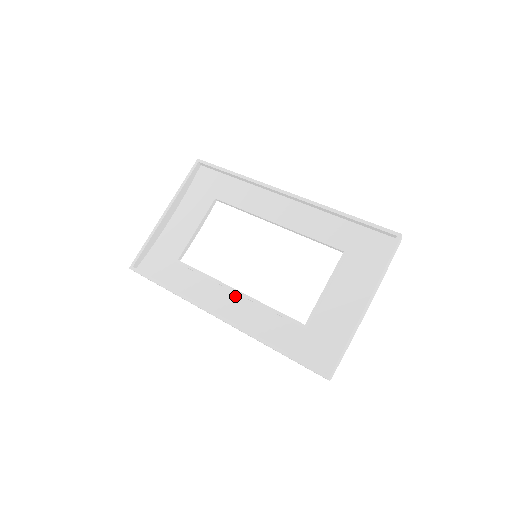
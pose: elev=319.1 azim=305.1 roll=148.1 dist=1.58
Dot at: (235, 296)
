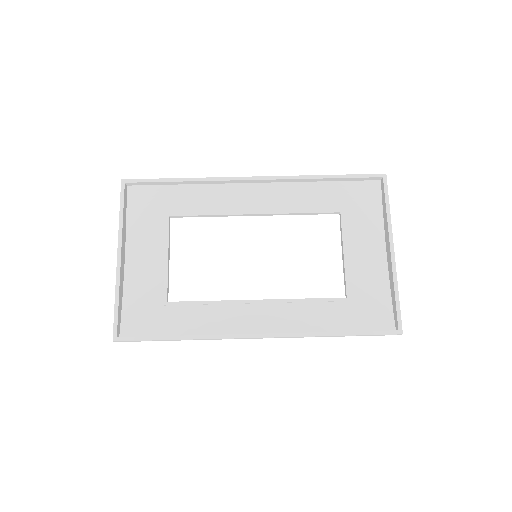
Dot at: (259, 307)
